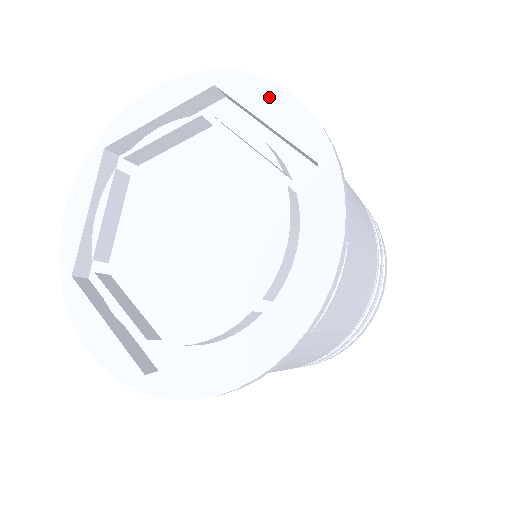
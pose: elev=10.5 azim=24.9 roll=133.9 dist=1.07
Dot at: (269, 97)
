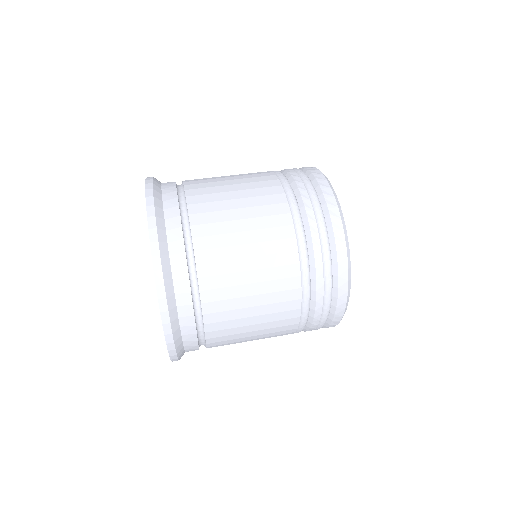
Dot at: occluded
